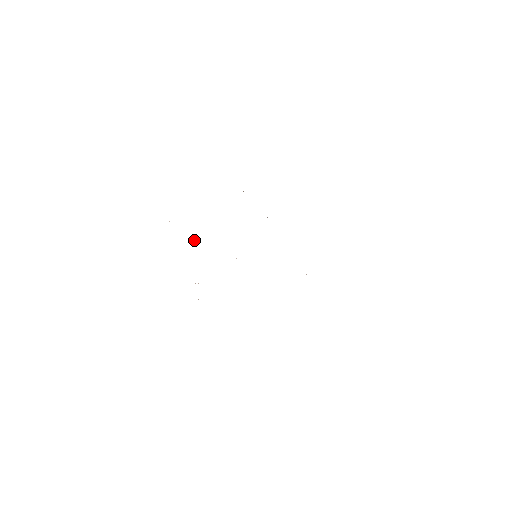
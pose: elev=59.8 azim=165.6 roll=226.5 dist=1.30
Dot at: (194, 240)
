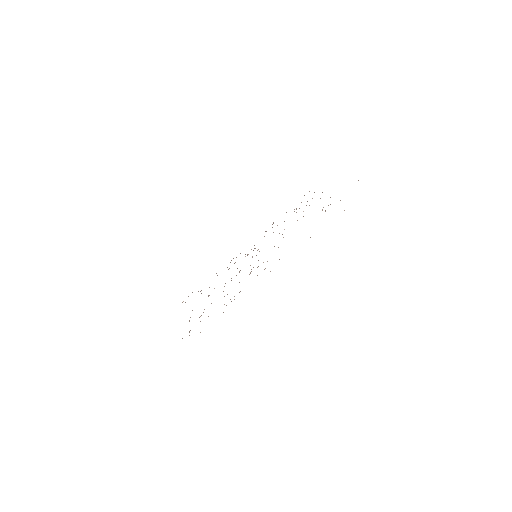
Dot at: occluded
